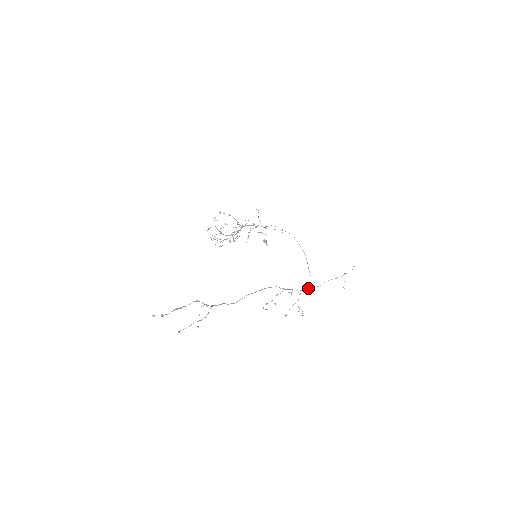
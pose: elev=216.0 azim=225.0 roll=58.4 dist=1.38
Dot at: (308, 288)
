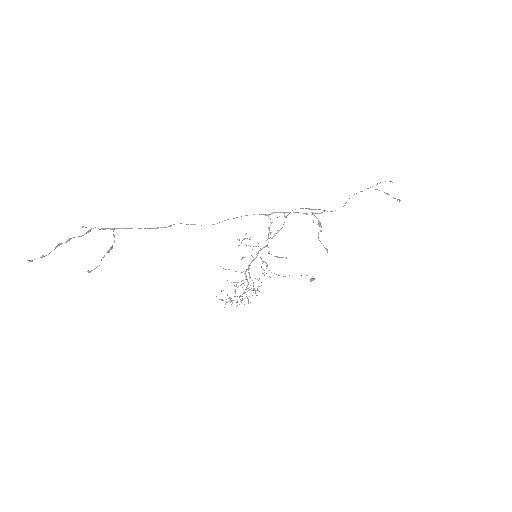
Dot at: occluded
